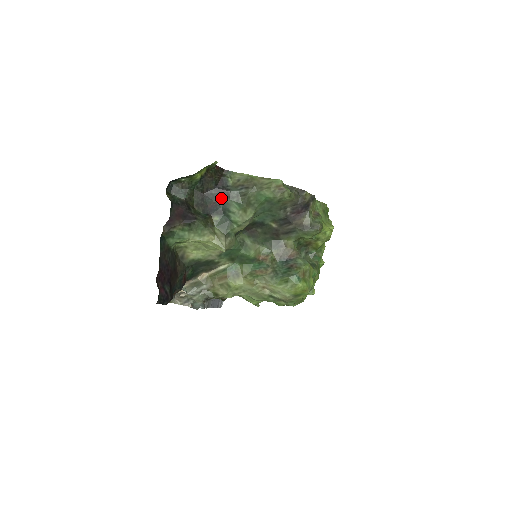
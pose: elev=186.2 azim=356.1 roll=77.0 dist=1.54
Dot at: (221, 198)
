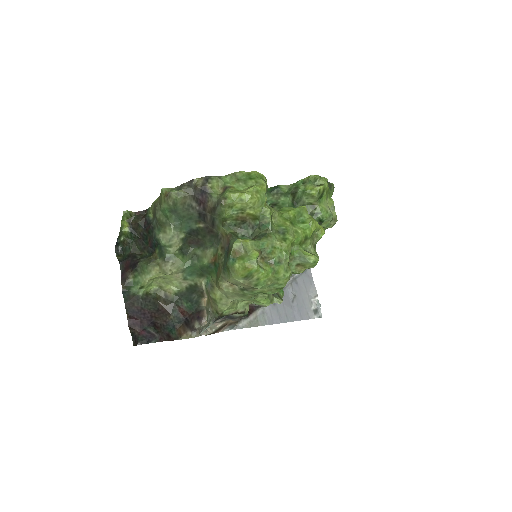
Dot at: (151, 234)
